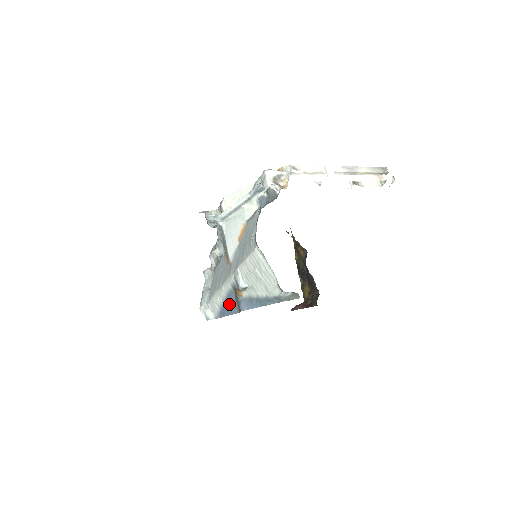
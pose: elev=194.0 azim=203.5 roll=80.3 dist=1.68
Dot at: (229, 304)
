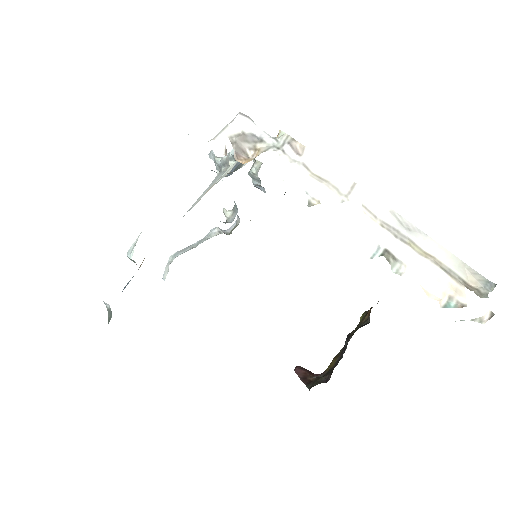
Dot at: occluded
